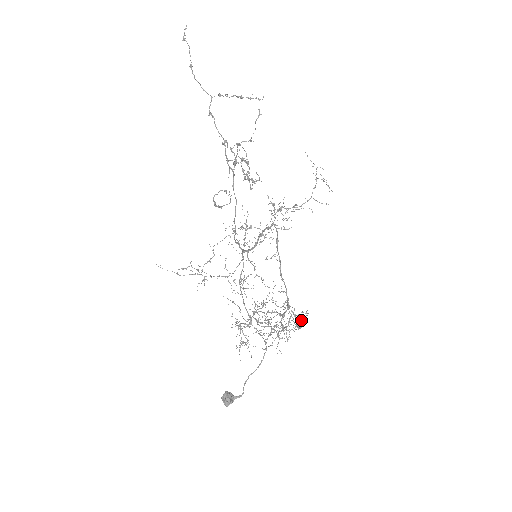
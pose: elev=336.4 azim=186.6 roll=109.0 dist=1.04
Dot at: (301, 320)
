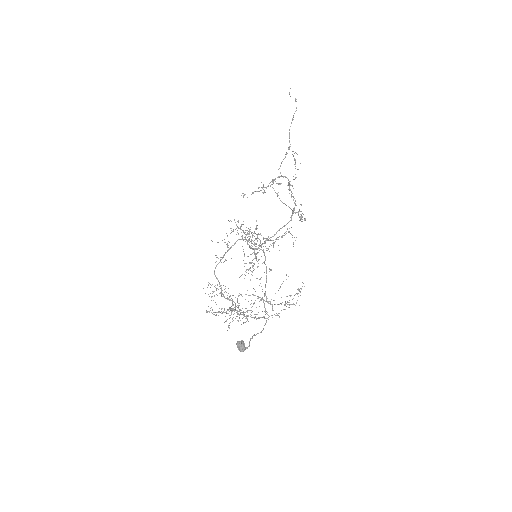
Dot at: occluded
